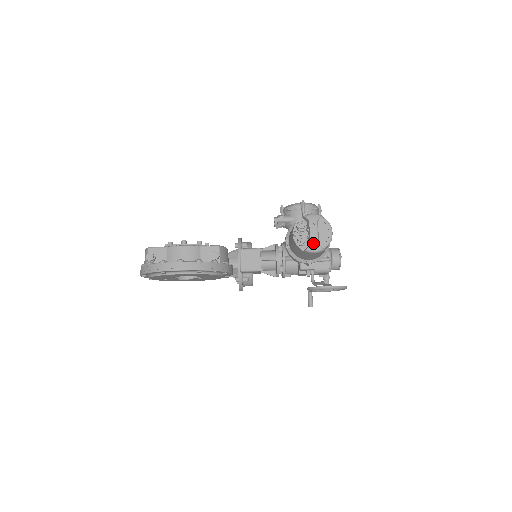
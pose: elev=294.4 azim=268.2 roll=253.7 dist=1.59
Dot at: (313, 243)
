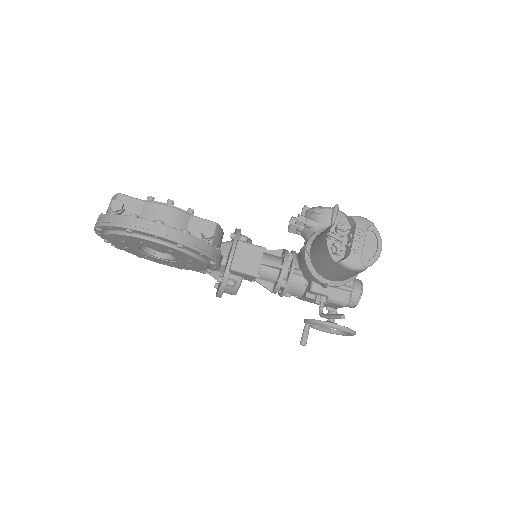
Dot at: (354, 255)
